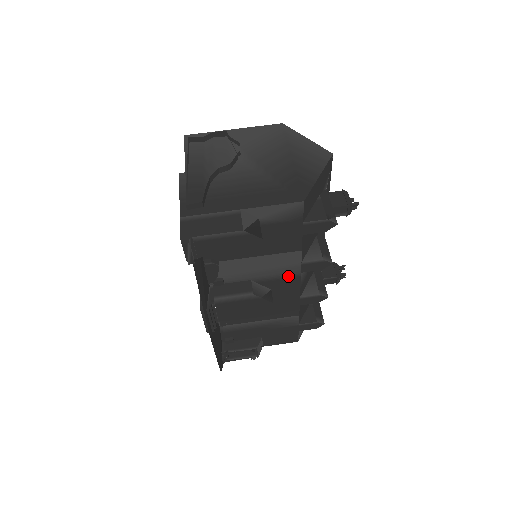
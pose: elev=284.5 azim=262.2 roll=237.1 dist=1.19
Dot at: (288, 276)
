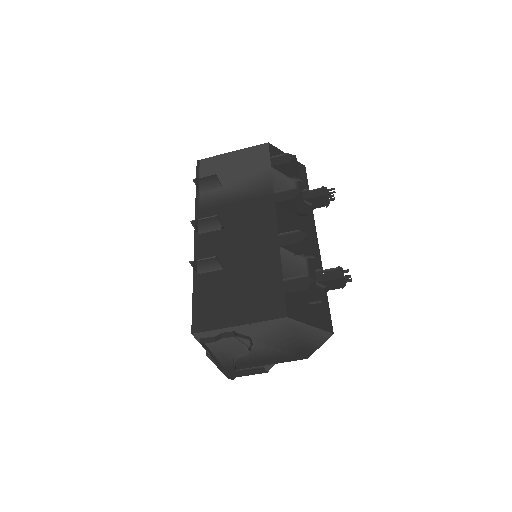
Dot at: occluded
